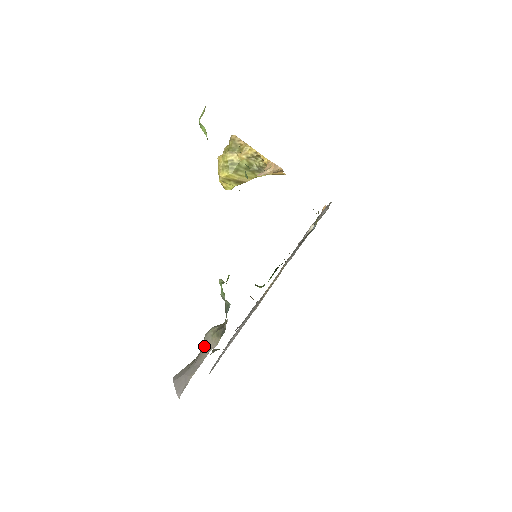
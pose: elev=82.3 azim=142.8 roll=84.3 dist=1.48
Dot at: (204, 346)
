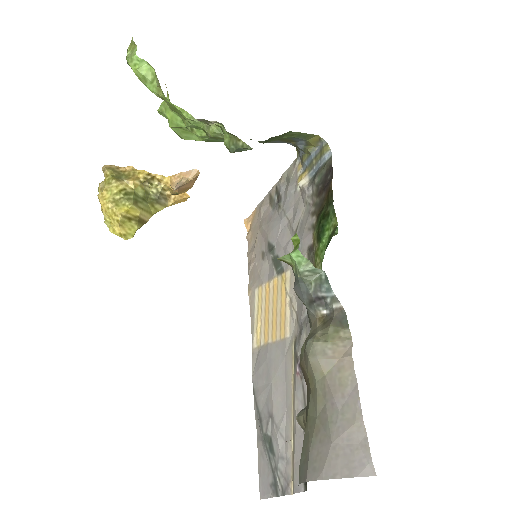
Dot at: (327, 368)
